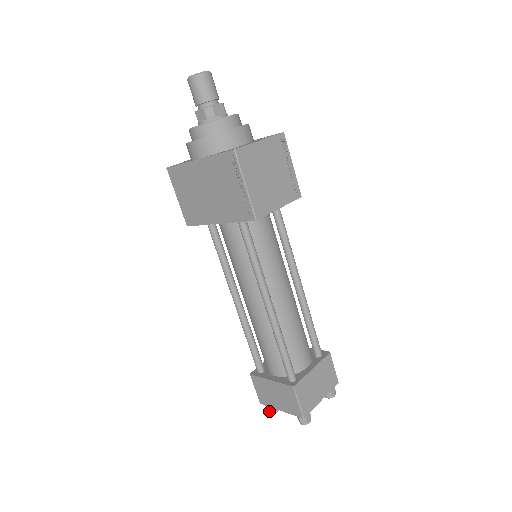
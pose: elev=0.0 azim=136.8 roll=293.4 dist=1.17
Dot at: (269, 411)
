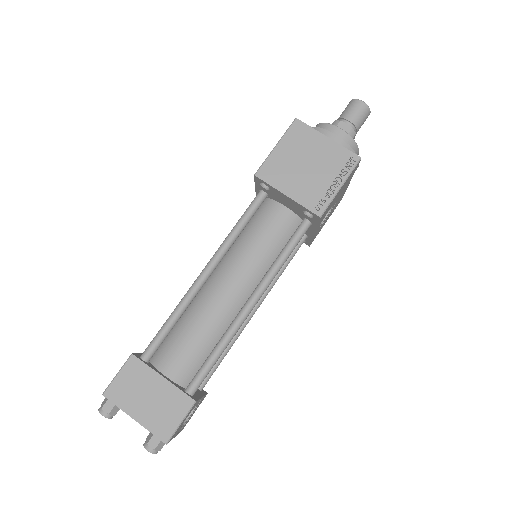
Dot at: occluded
